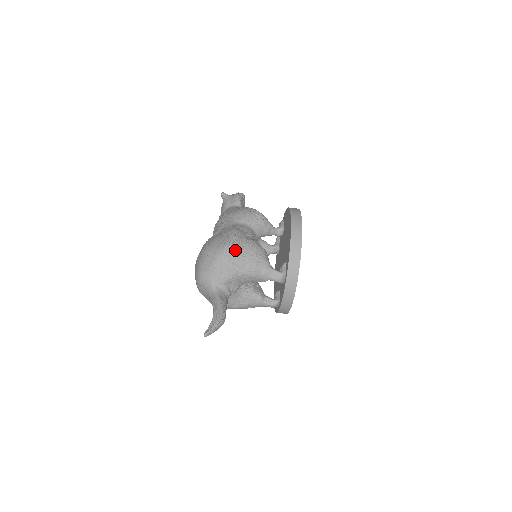
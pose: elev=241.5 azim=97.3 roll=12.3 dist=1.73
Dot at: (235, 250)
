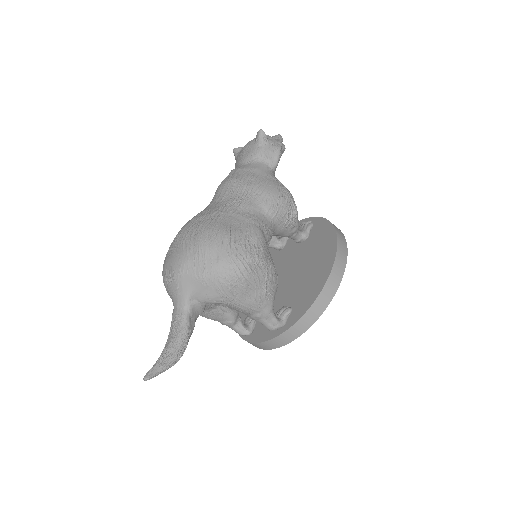
Dot at: (246, 276)
